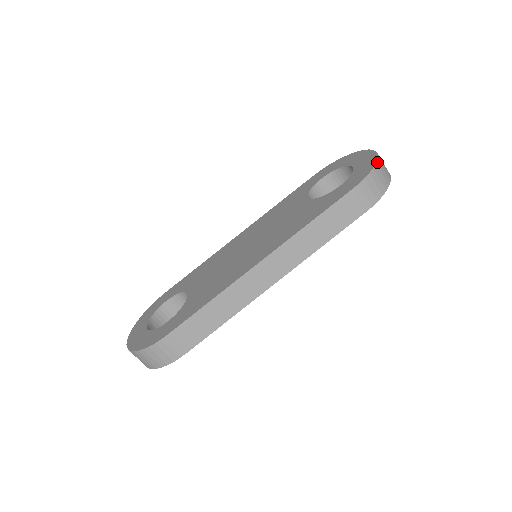
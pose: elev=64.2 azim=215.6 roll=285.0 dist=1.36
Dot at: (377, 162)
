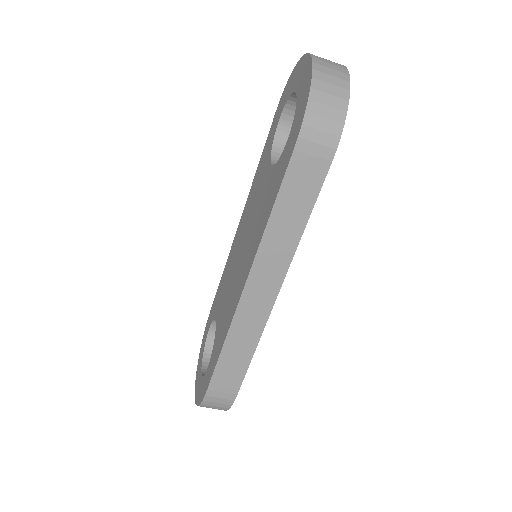
Dot at: (312, 83)
